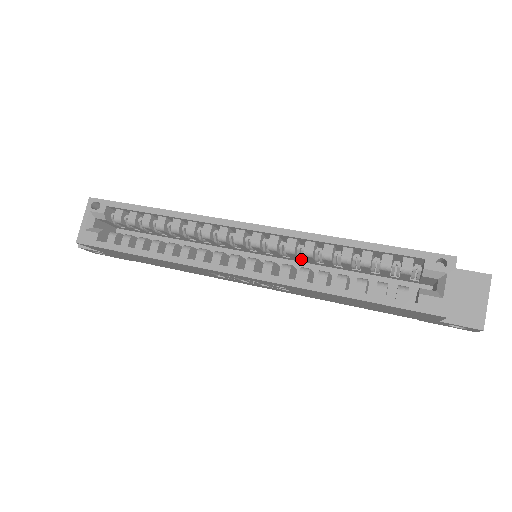
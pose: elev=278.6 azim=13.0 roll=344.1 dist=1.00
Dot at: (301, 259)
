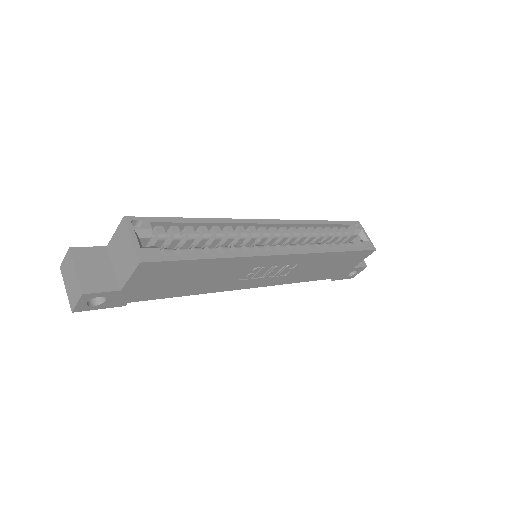
Dot at: occluded
